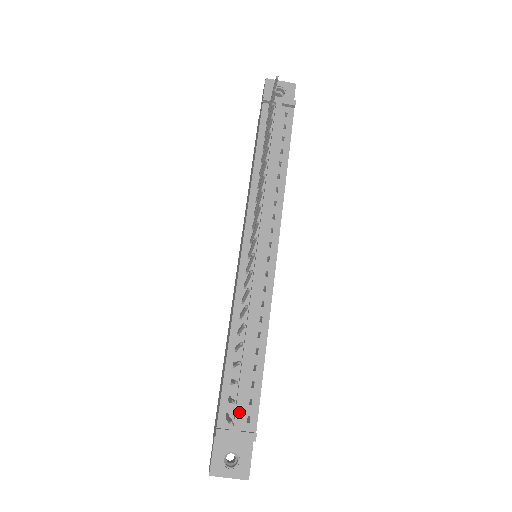
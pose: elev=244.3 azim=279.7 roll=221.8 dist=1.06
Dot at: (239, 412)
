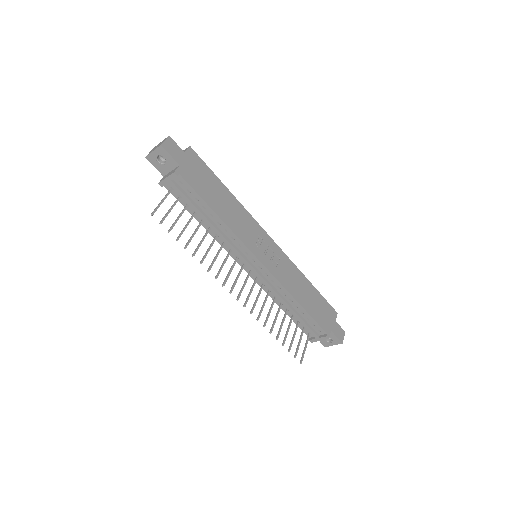
Dot at: (312, 332)
